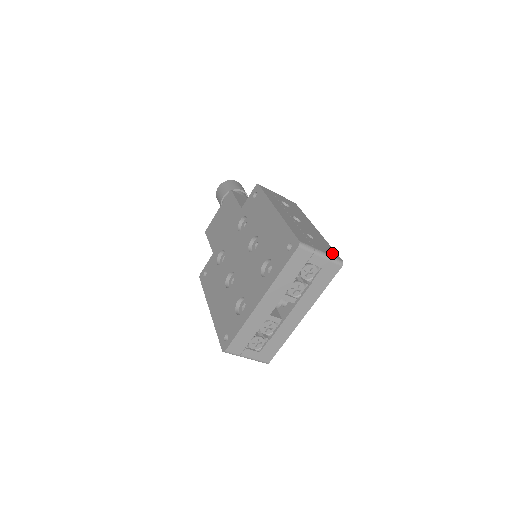
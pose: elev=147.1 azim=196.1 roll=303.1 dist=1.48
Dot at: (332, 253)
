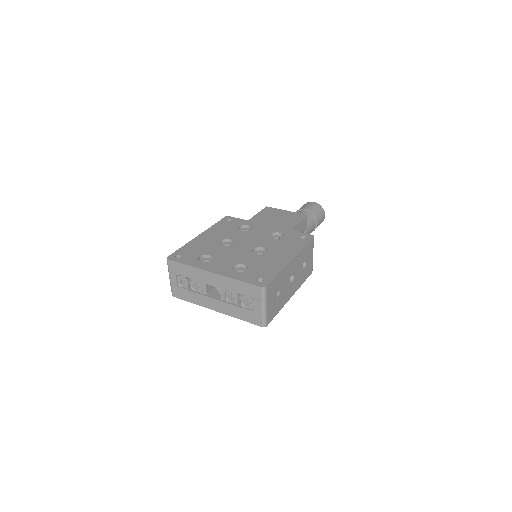
Dot at: (270, 316)
